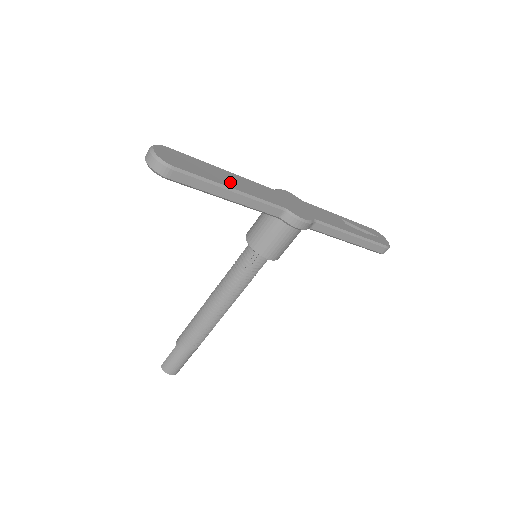
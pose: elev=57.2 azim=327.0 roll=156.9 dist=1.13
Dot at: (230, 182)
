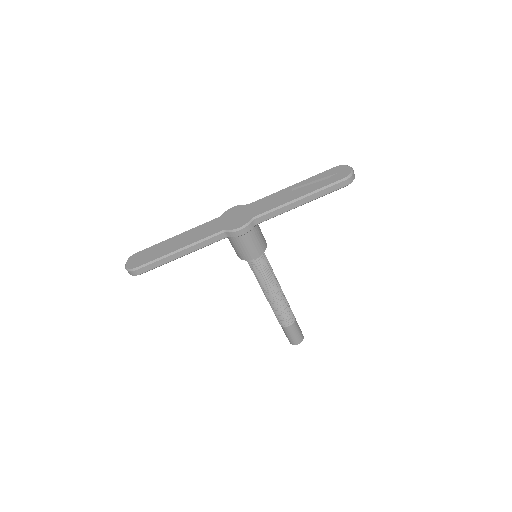
Dot at: (177, 245)
